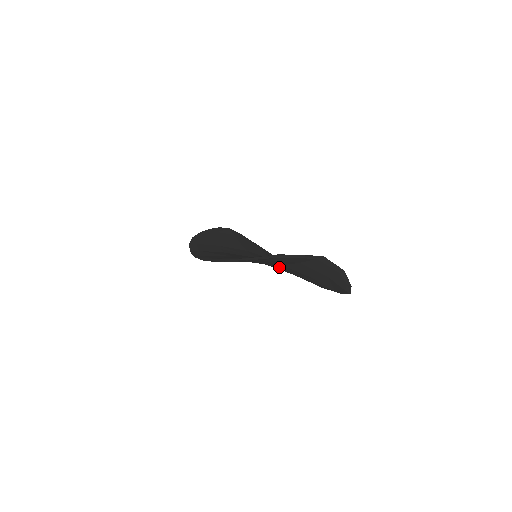
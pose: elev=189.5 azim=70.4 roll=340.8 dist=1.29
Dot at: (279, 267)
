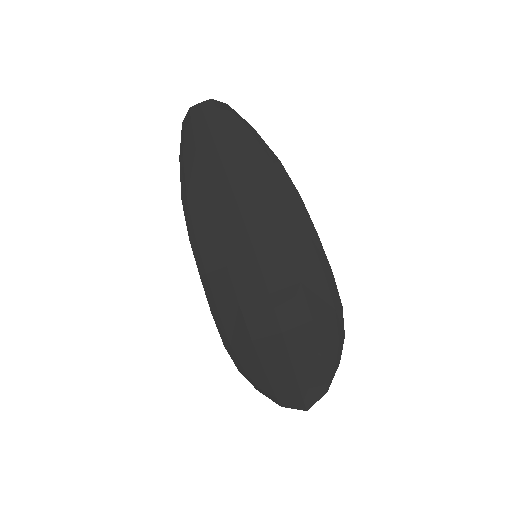
Dot at: (281, 307)
